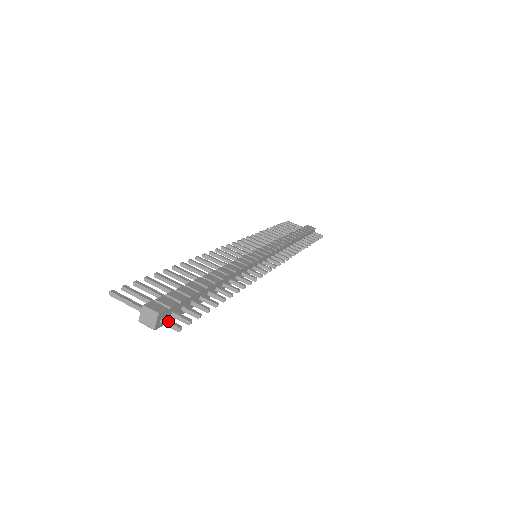
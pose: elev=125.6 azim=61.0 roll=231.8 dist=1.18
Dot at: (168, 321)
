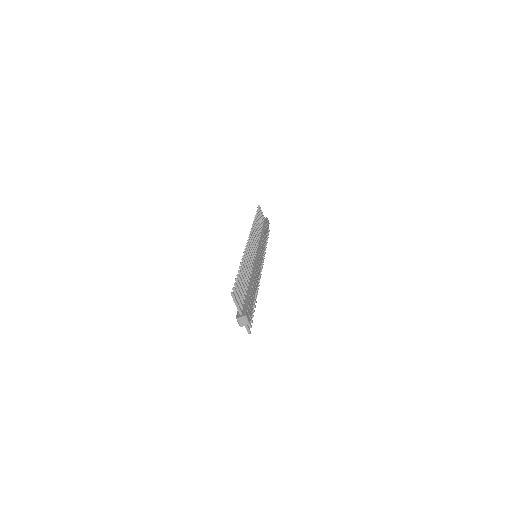
Dot at: (248, 327)
